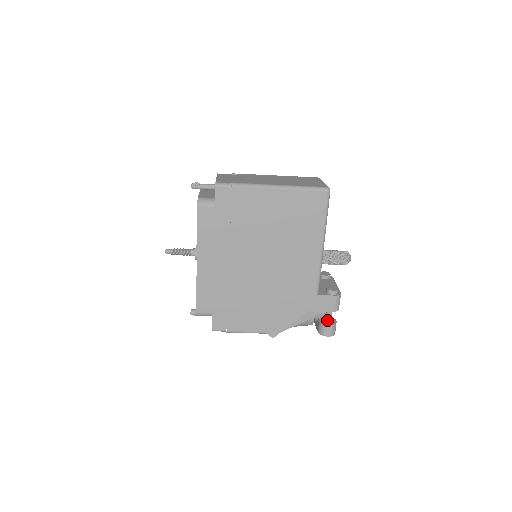
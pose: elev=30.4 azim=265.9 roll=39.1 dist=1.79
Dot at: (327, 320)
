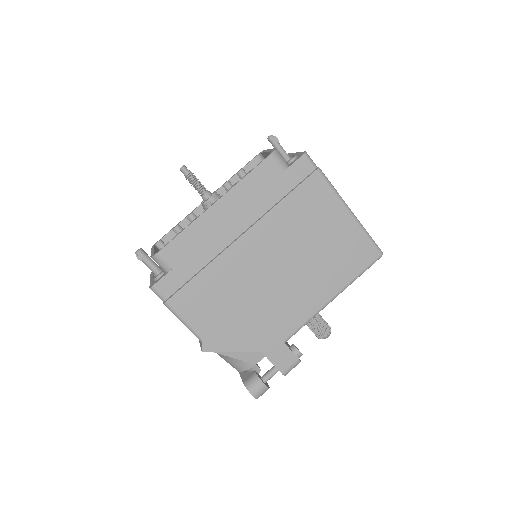
Dot at: (265, 377)
